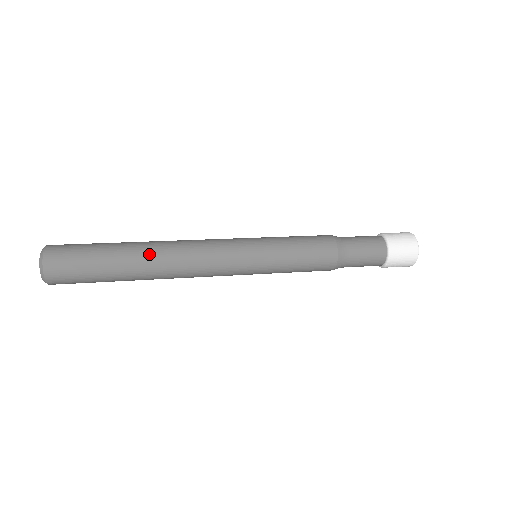
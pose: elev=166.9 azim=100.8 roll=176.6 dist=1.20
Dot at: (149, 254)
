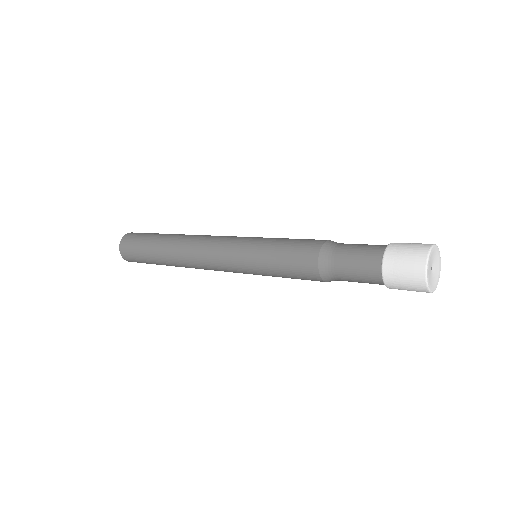
Dot at: (170, 253)
